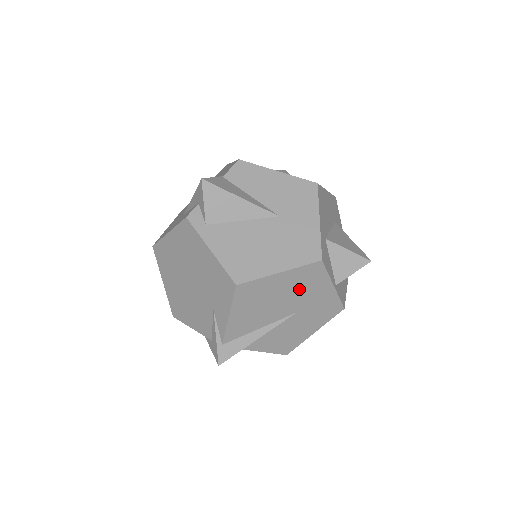
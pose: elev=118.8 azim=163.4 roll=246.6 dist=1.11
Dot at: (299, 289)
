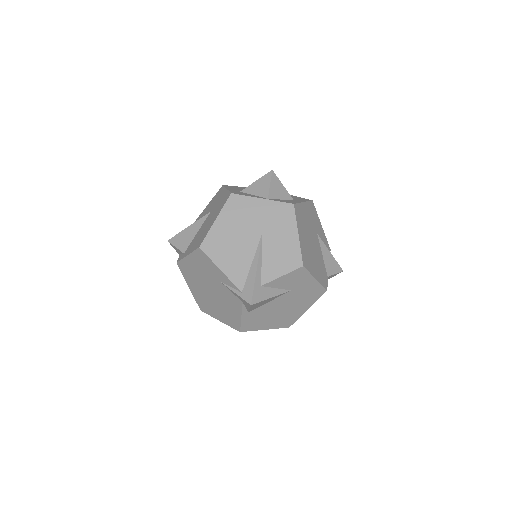
Dot at: (242, 219)
